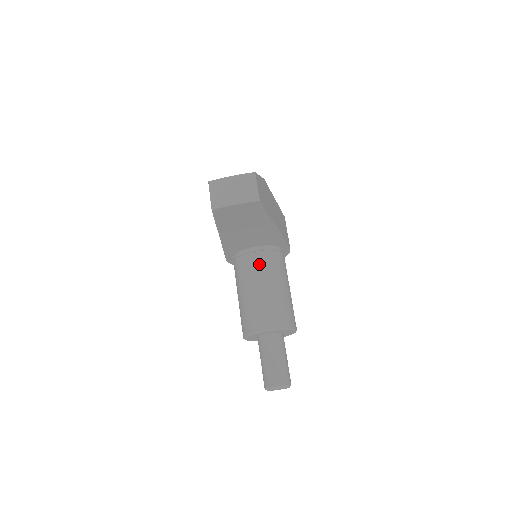
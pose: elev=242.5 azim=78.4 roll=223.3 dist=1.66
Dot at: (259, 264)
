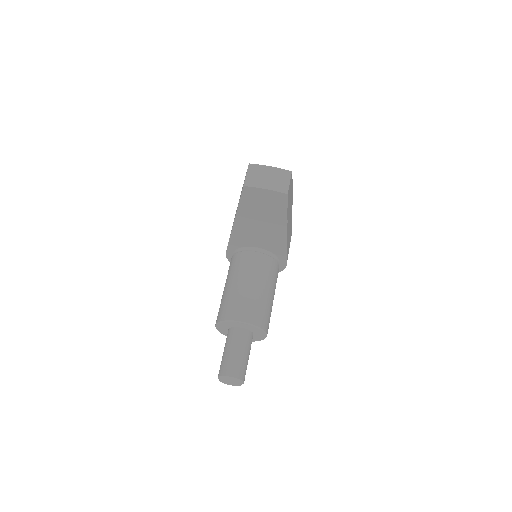
Dot at: (256, 263)
